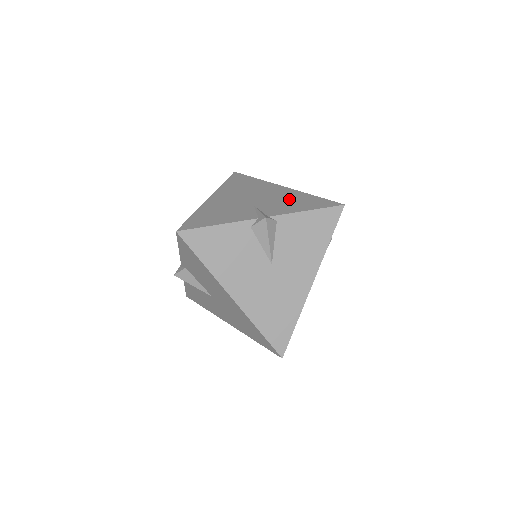
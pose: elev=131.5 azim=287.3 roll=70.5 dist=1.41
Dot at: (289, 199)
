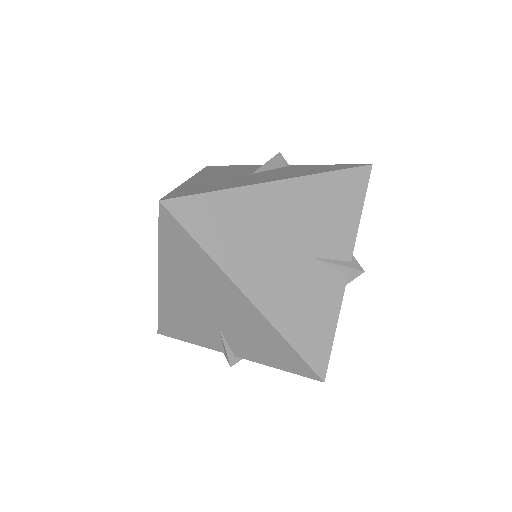
Dot at: (322, 207)
